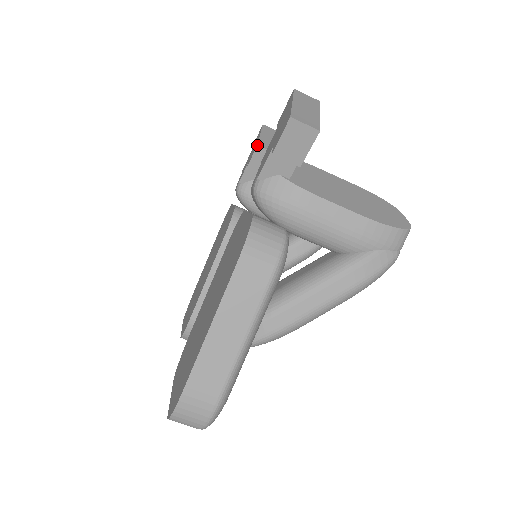
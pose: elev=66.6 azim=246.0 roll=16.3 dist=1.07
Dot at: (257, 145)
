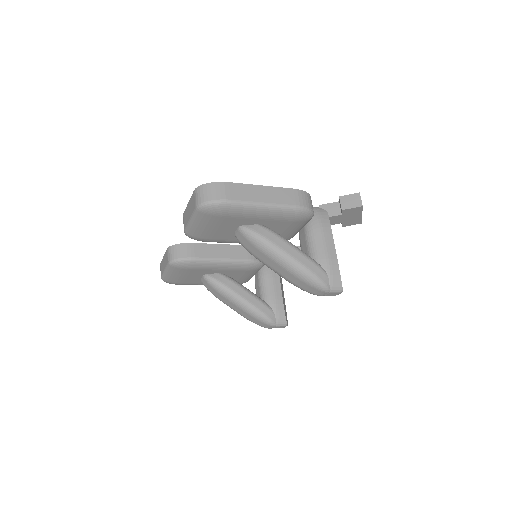
Dot at: occluded
